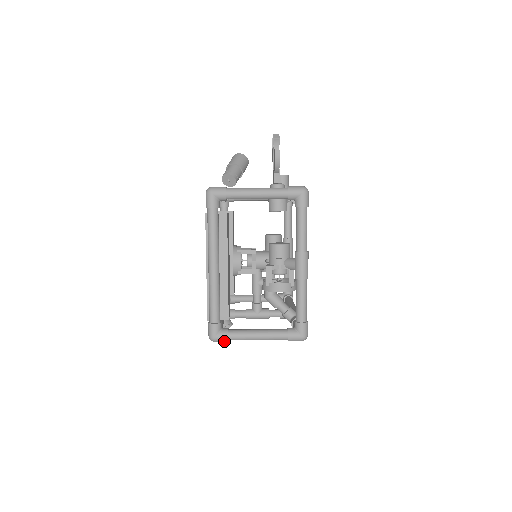
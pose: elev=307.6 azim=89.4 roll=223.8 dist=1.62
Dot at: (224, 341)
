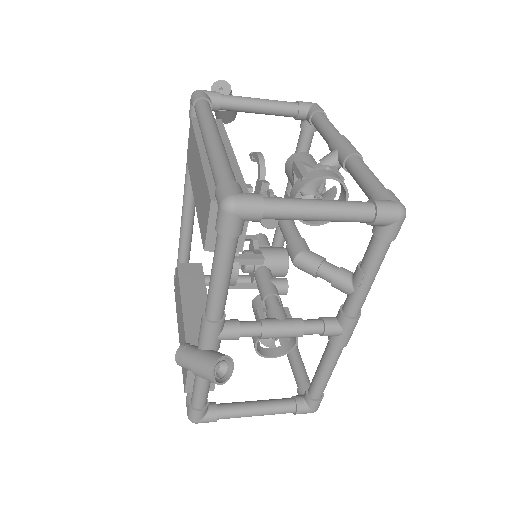
Dot at: (255, 206)
